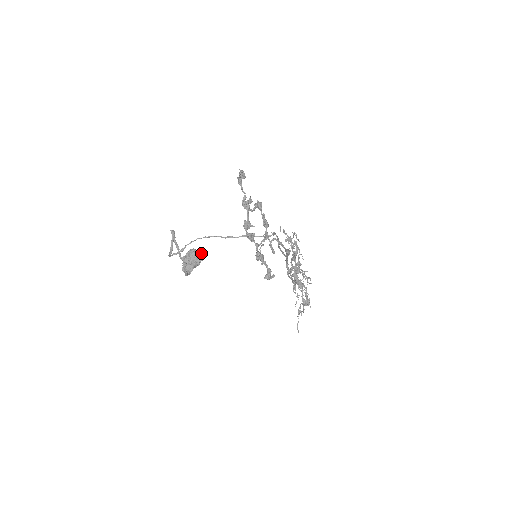
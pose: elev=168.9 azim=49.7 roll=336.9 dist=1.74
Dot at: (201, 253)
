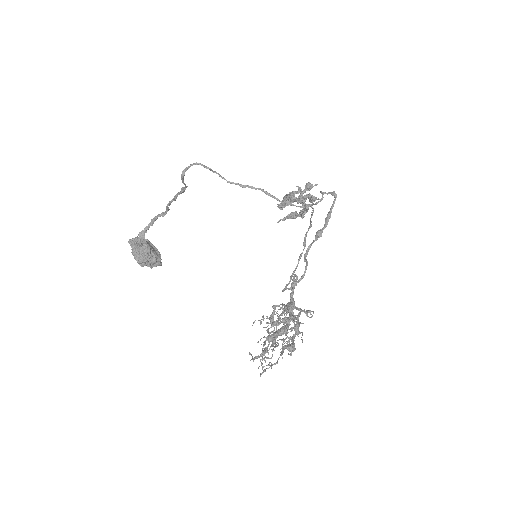
Dot at: (158, 259)
